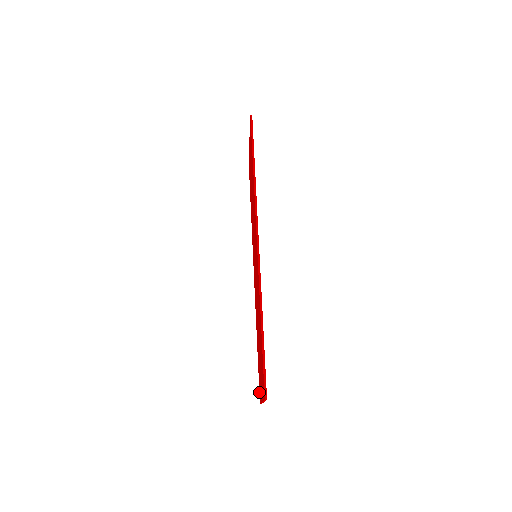
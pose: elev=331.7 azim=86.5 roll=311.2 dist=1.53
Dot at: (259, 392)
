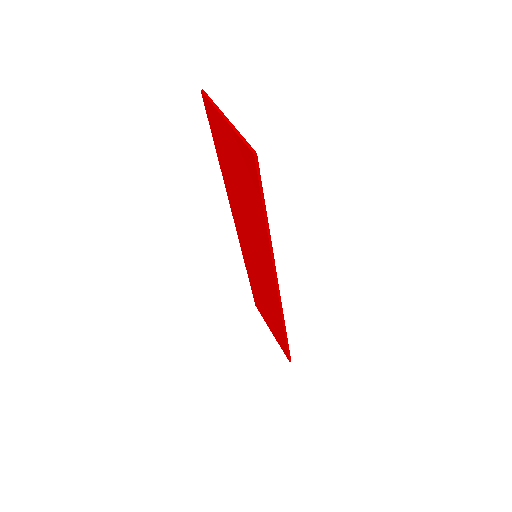
Dot at: (255, 302)
